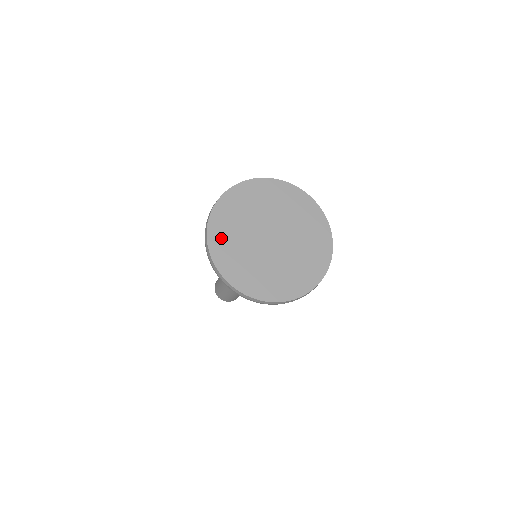
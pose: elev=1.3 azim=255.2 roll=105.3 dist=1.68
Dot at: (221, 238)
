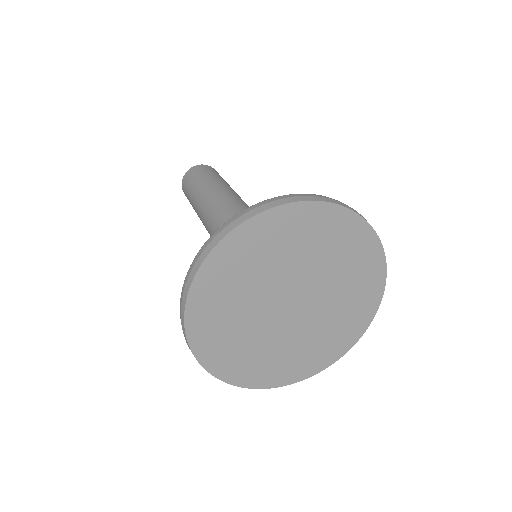
Dot at: (210, 303)
